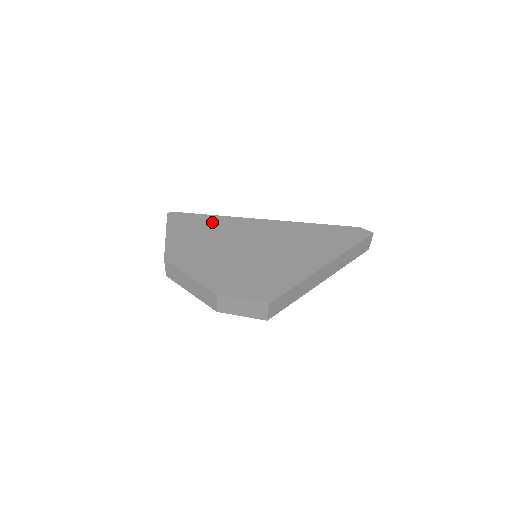
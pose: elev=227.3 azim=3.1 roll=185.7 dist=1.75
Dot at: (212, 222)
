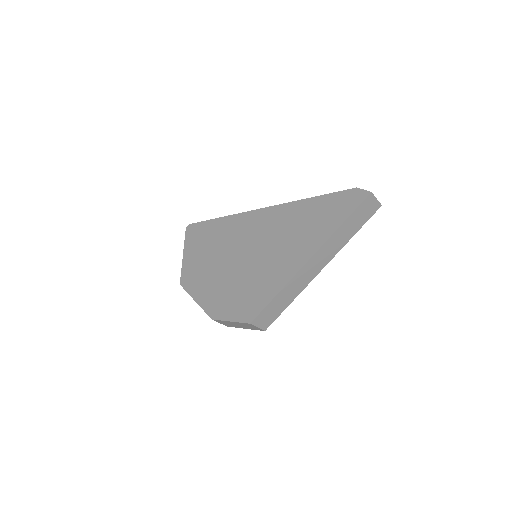
Dot at: (217, 228)
